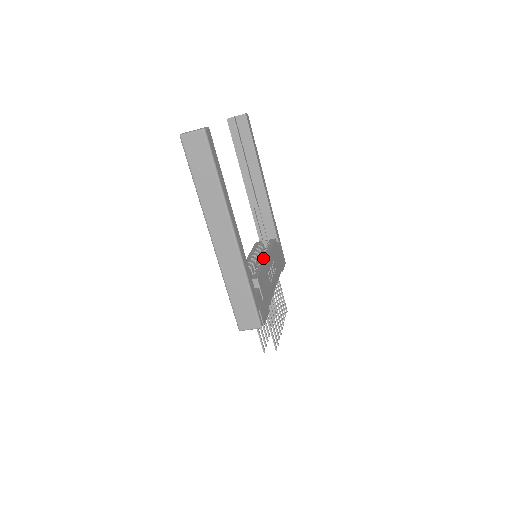
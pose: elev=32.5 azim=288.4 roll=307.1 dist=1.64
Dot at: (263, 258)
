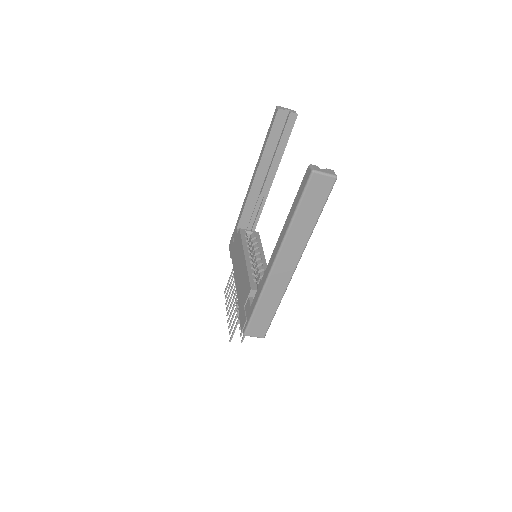
Dot at: (263, 261)
